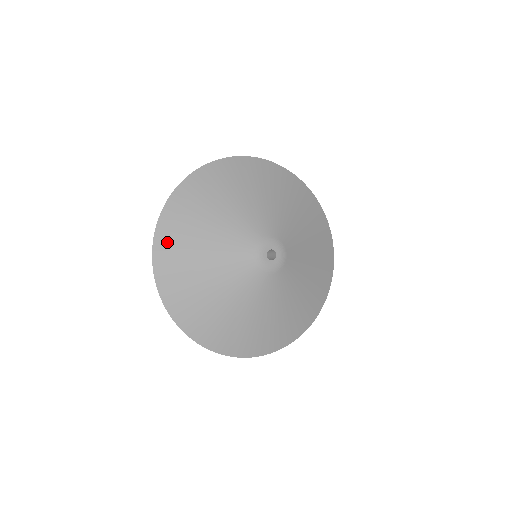
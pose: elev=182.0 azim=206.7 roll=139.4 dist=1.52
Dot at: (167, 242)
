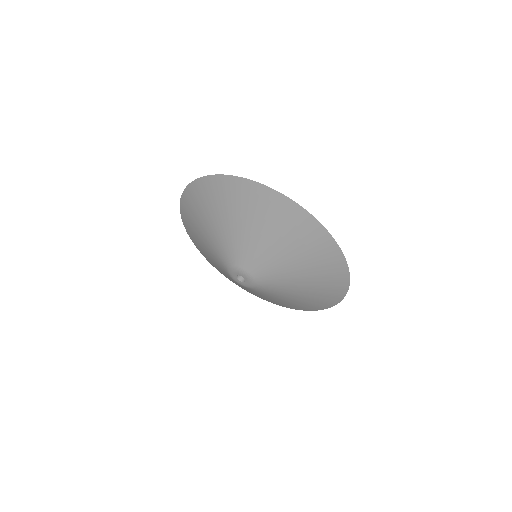
Dot at: (196, 245)
